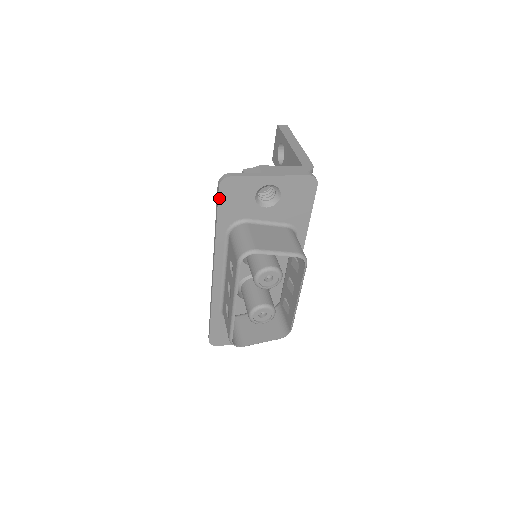
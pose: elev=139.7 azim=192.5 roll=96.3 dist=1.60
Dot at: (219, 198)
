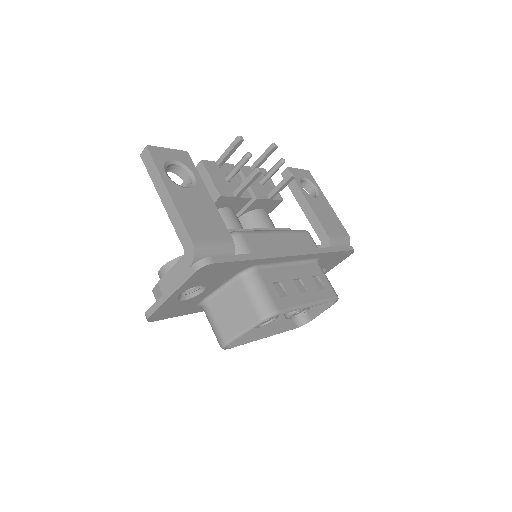
Dot at: occluded
